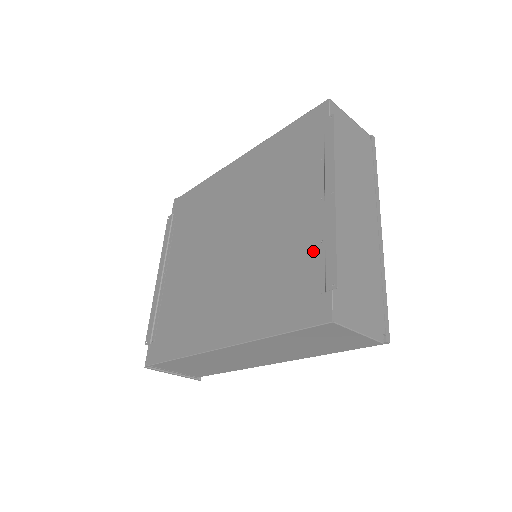
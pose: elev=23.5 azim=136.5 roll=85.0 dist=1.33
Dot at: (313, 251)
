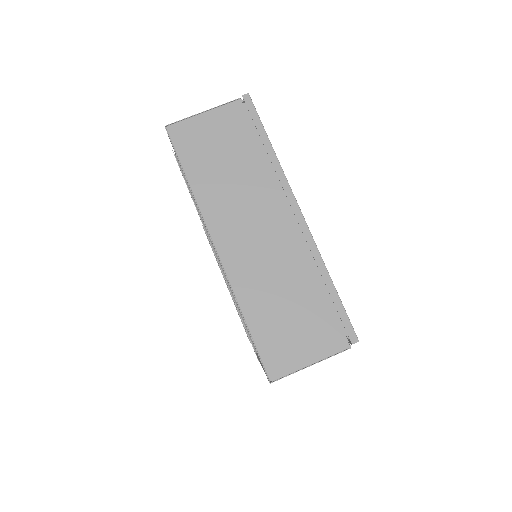
Dot at: occluded
